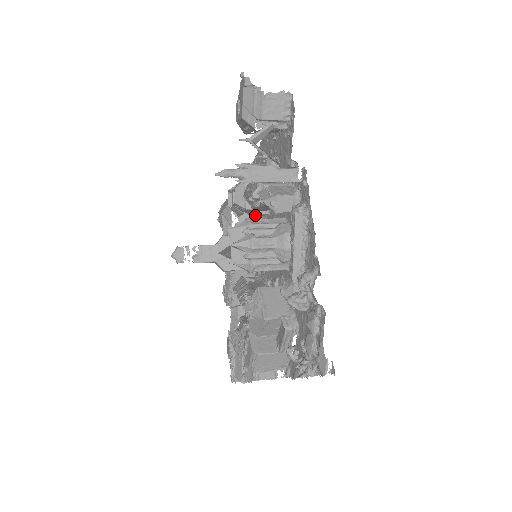
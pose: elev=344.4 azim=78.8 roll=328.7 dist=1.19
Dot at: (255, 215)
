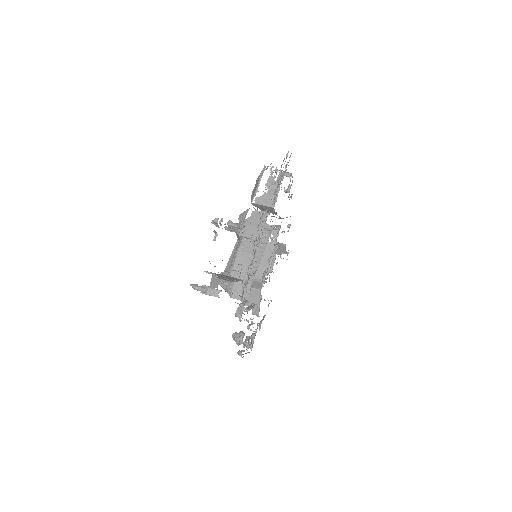
Dot at: occluded
